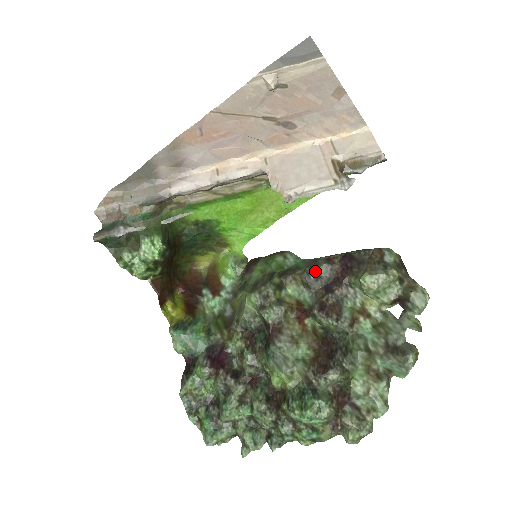
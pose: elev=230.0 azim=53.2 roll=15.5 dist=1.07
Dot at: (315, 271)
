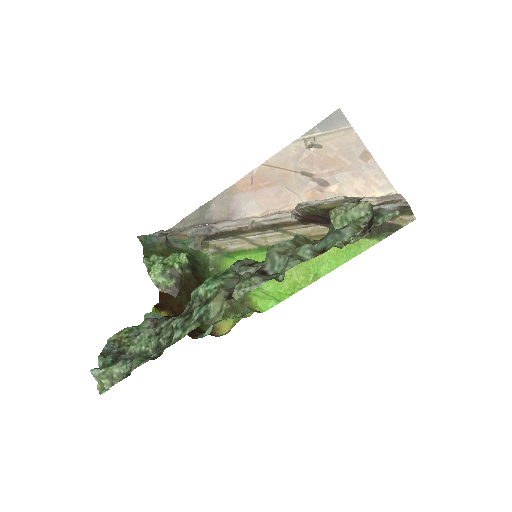
Dot at: occluded
